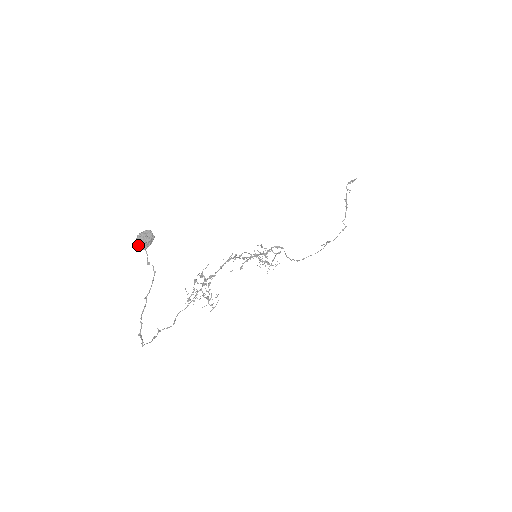
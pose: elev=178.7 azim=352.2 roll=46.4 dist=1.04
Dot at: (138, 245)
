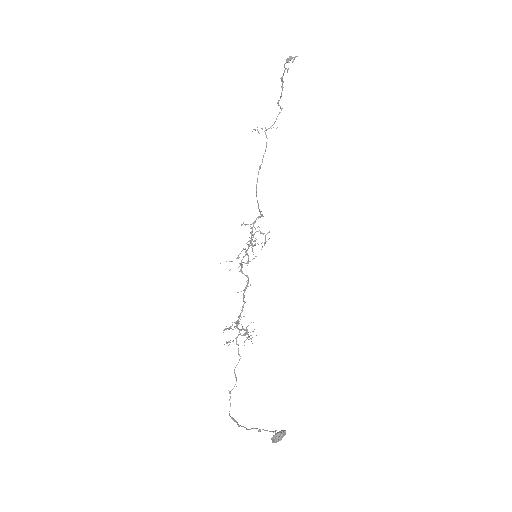
Dot at: occluded
